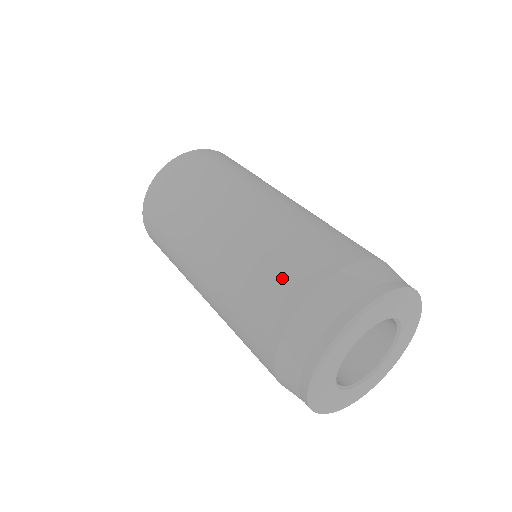
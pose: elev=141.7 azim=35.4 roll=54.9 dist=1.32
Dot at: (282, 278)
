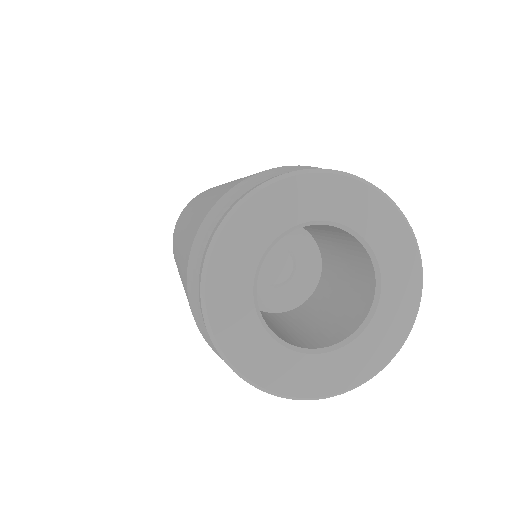
Dot at: (223, 191)
